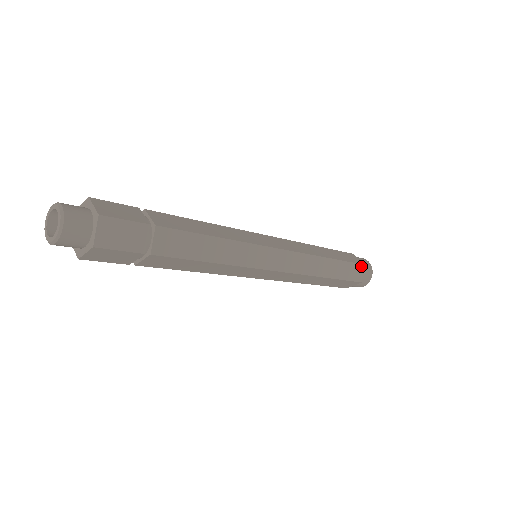
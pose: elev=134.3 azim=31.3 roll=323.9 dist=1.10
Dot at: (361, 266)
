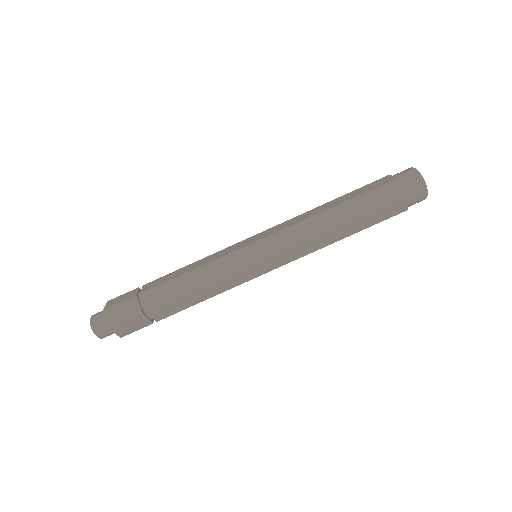
Dot at: (392, 183)
